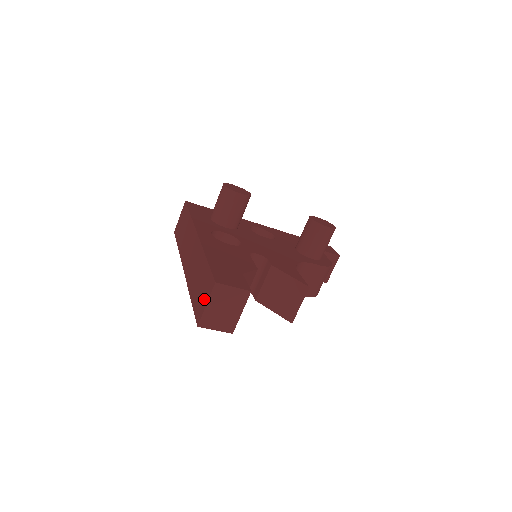
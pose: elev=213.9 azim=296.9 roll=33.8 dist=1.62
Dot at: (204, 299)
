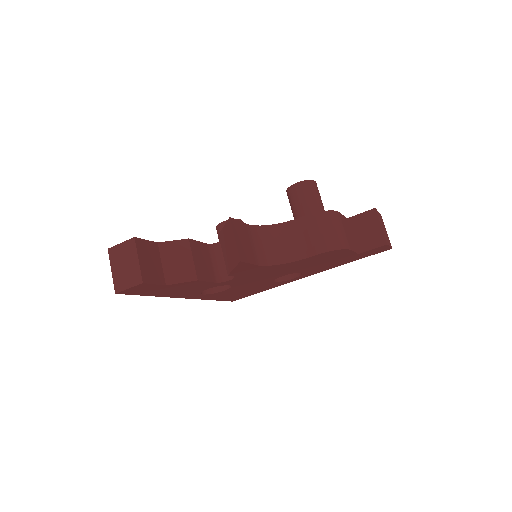
Dot at: occluded
